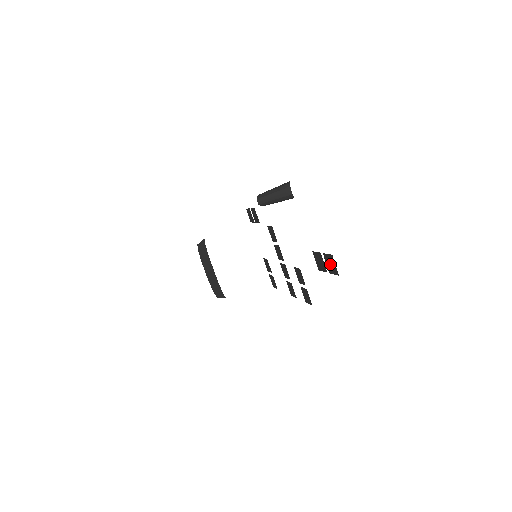
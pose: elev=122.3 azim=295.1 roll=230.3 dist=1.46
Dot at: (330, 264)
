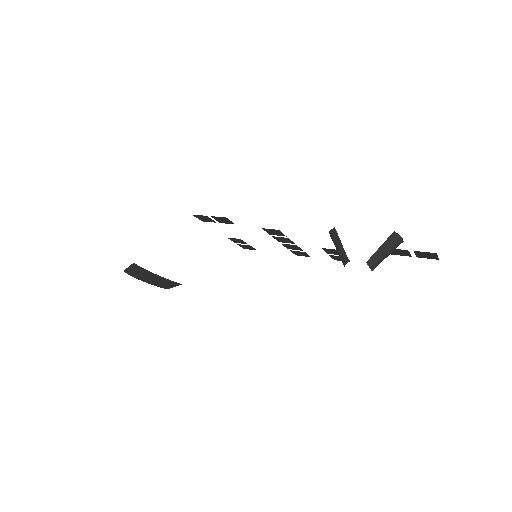
Dot at: (425, 255)
